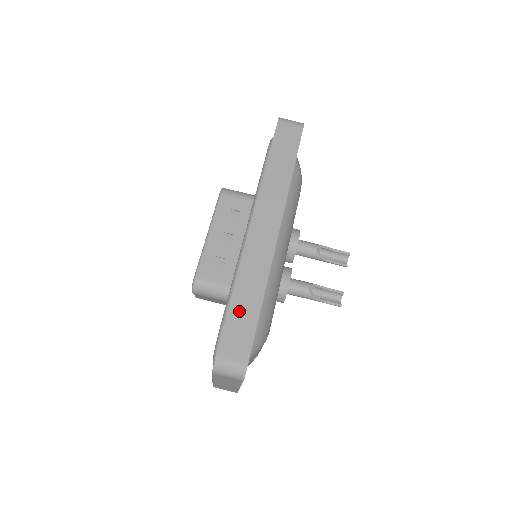
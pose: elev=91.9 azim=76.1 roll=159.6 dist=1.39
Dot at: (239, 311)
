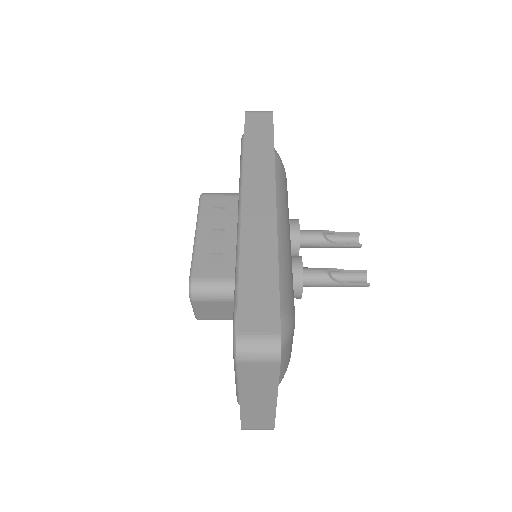
Dot at: (253, 280)
